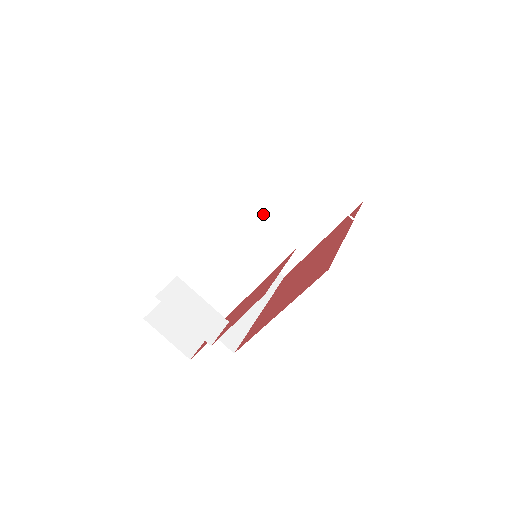
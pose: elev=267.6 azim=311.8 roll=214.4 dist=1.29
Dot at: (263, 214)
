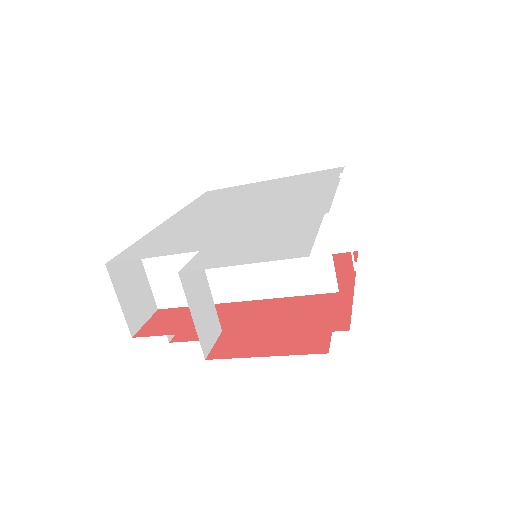
Dot at: occluded
